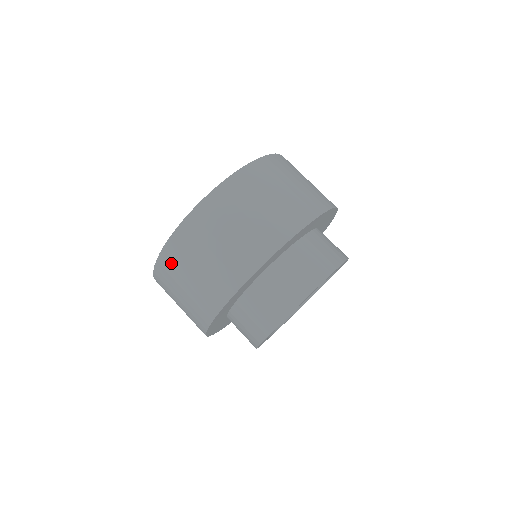
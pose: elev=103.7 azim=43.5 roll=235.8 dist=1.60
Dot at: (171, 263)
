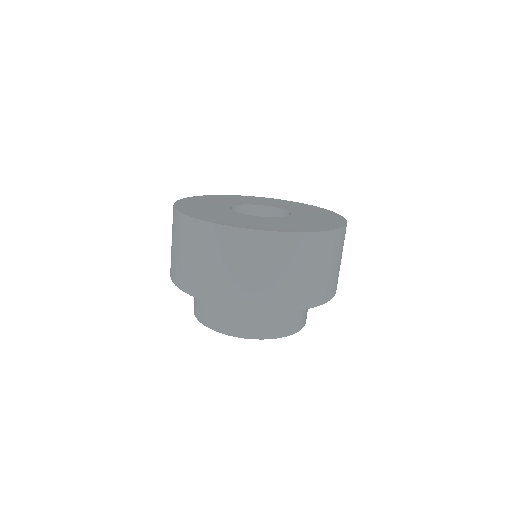
Dot at: (174, 222)
